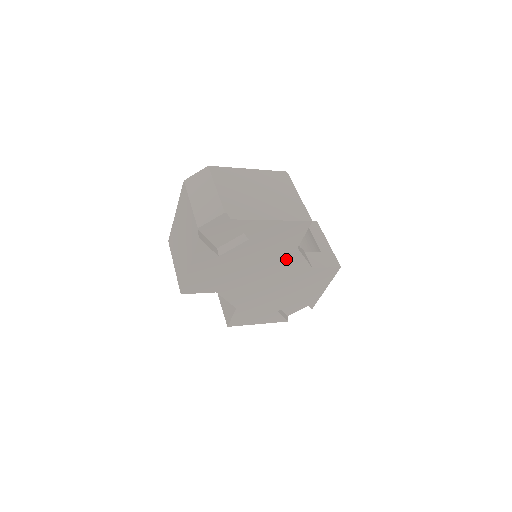
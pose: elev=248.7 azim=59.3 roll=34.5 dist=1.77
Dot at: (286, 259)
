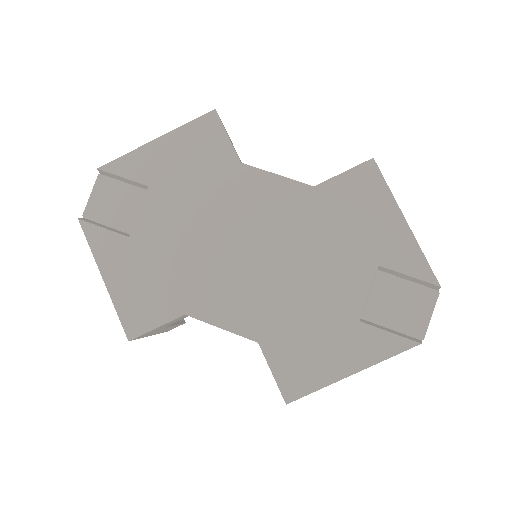
Dot at: (244, 192)
